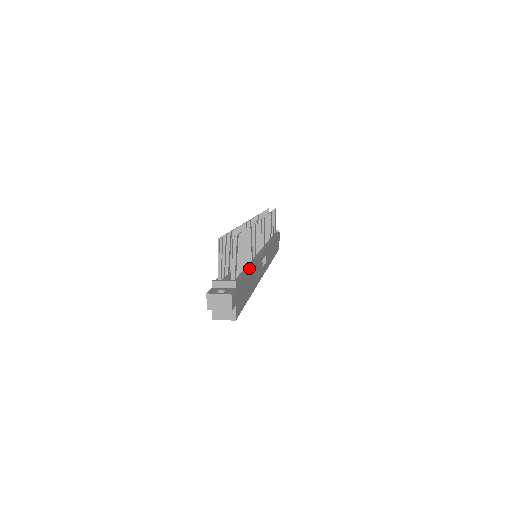
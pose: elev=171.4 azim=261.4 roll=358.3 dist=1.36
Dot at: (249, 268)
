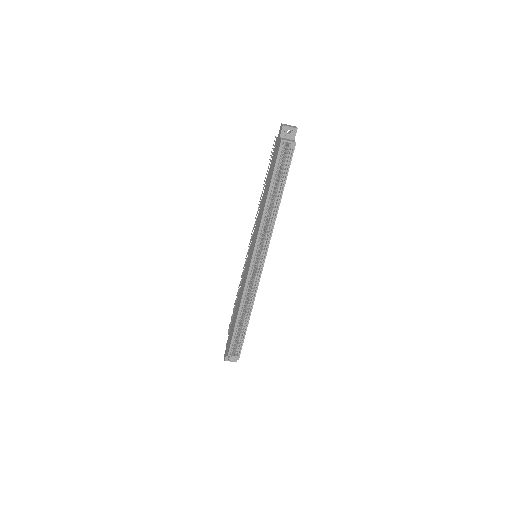
Dot at: occluded
